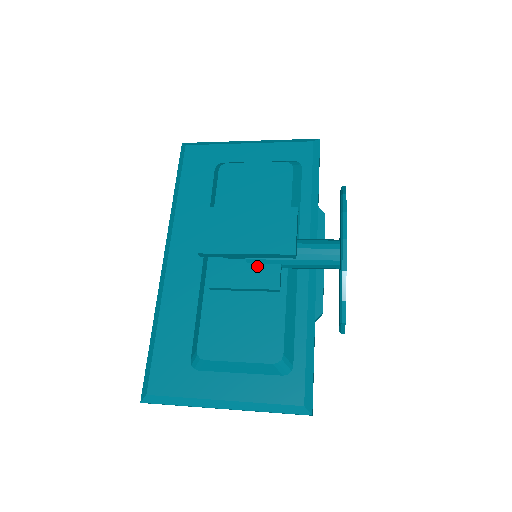
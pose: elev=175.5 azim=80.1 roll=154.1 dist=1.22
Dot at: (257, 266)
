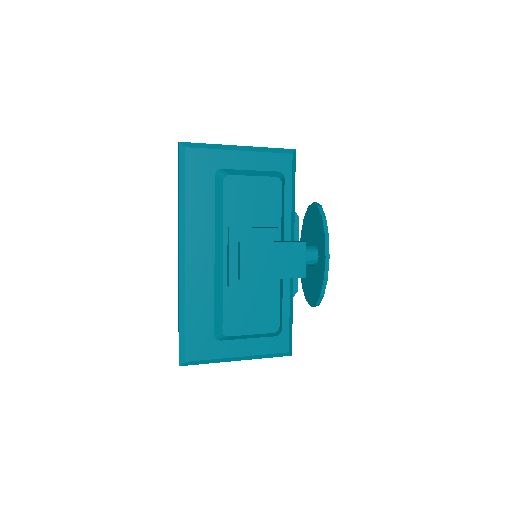
Dot at: occluded
